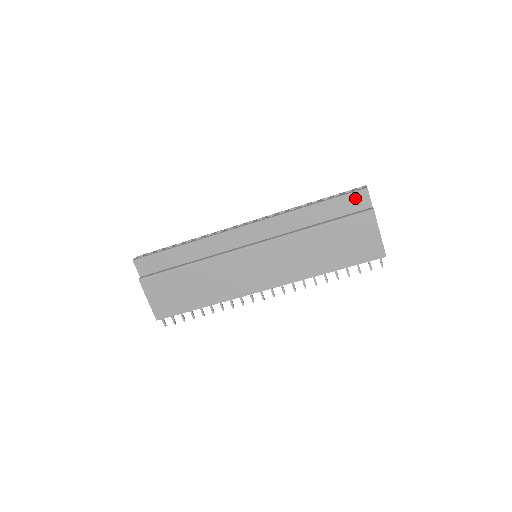
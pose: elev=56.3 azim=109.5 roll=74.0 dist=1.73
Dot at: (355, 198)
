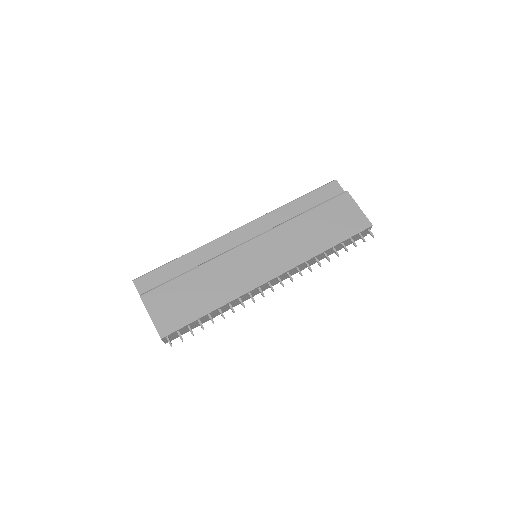
Dot at: (329, 188)
